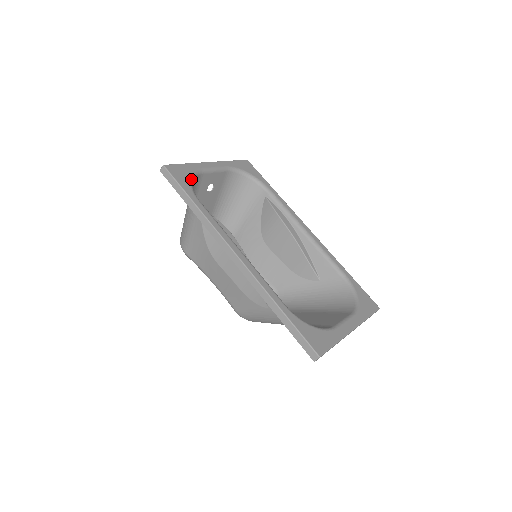
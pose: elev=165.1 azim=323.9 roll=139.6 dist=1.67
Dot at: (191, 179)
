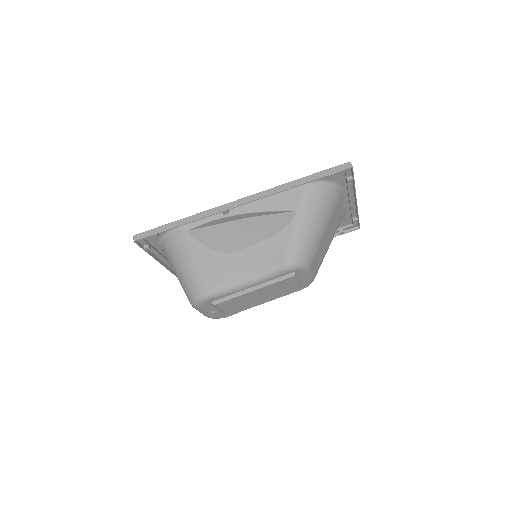
Dot at: (161, 238)
